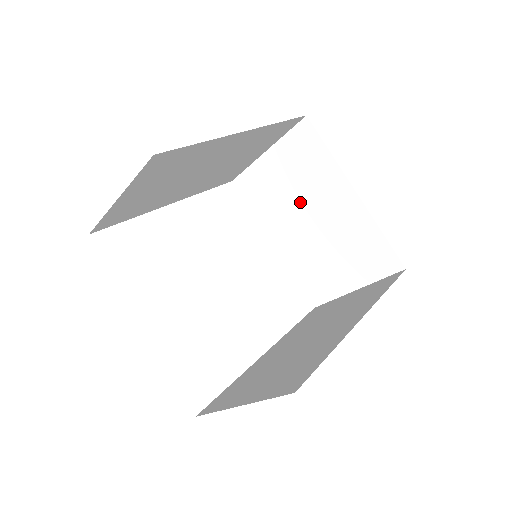
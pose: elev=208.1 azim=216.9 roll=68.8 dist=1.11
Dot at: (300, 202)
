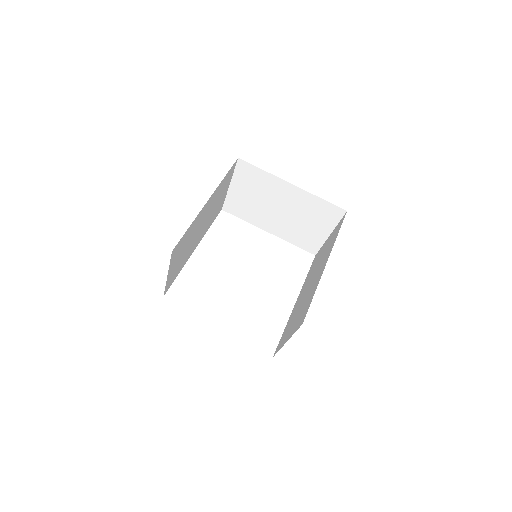
Dot at: (267, 203)
